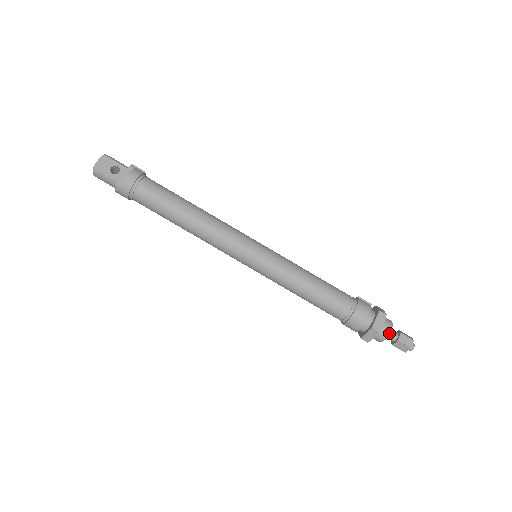
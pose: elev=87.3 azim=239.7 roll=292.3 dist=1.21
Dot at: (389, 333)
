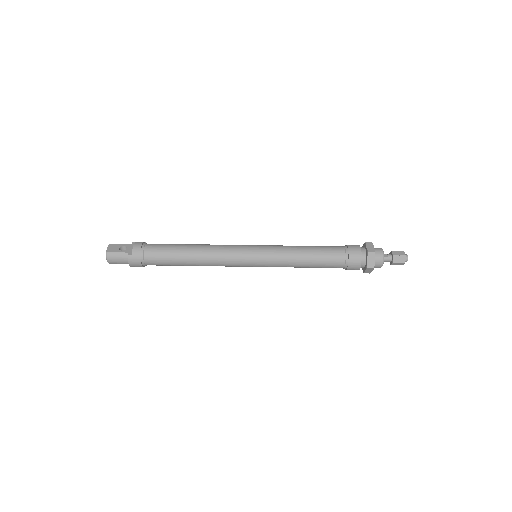
Dot at: (383, 252)
